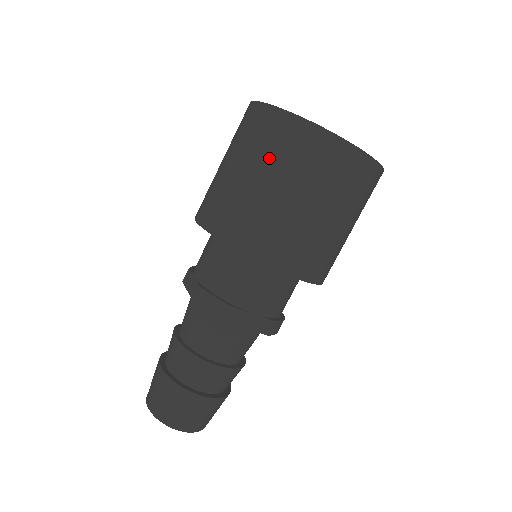
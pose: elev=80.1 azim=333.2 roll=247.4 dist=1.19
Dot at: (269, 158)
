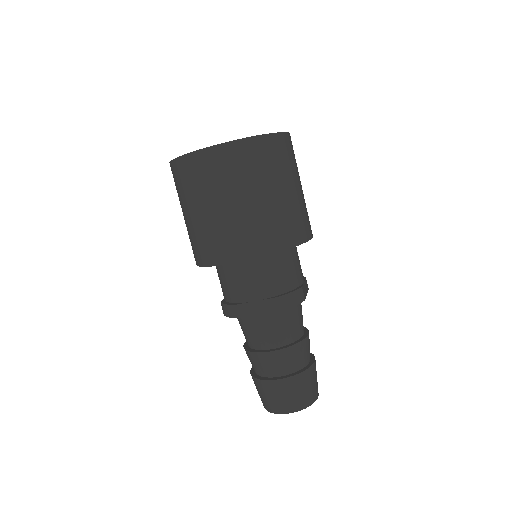
Dot at: (182, 197)
